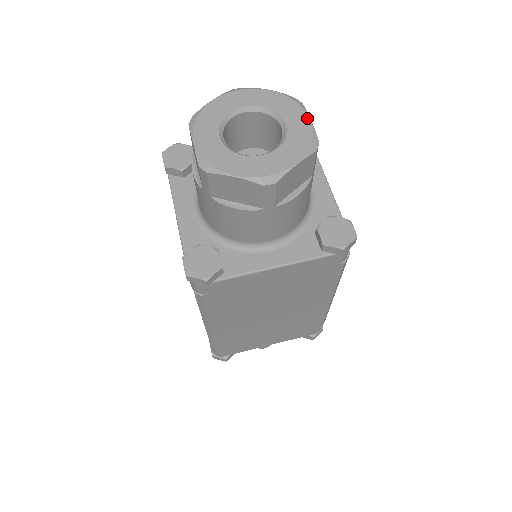
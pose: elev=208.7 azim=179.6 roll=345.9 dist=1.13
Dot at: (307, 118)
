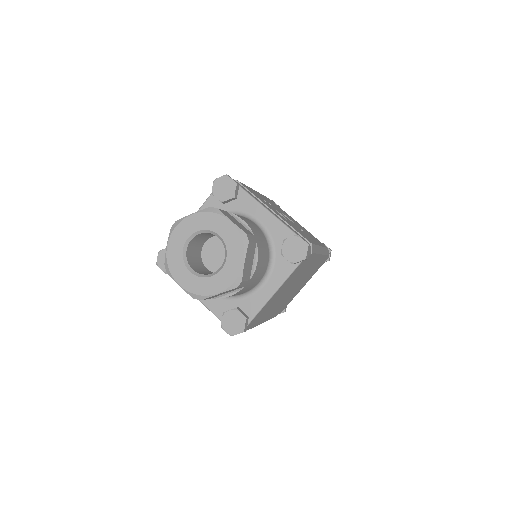
Dot at: (228, 222)
